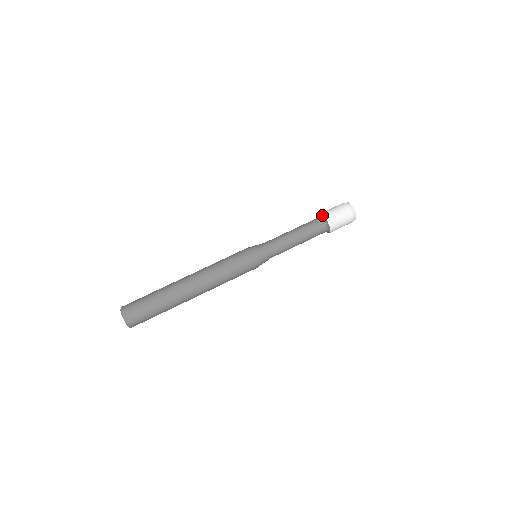
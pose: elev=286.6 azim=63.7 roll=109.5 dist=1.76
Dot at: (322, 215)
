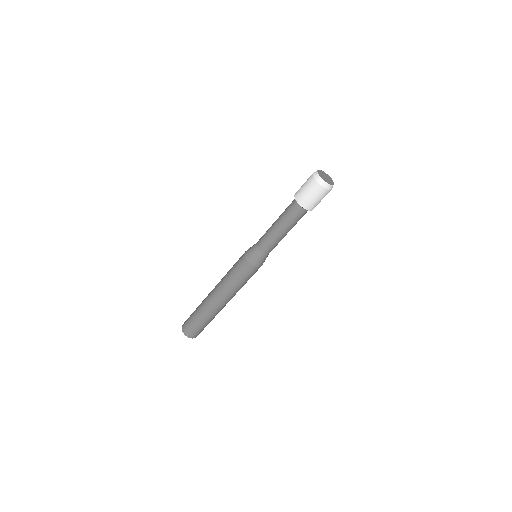
Dot at: (301, 207)
